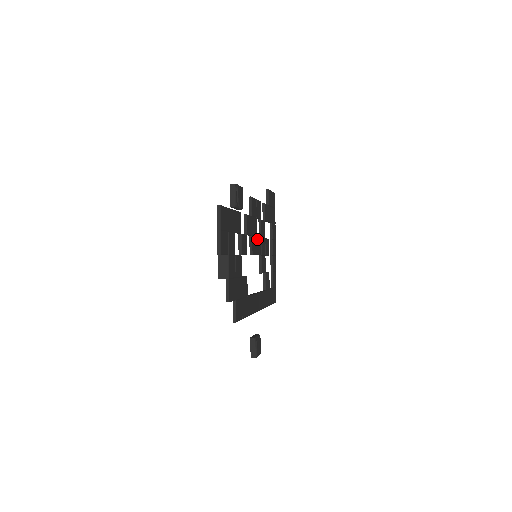
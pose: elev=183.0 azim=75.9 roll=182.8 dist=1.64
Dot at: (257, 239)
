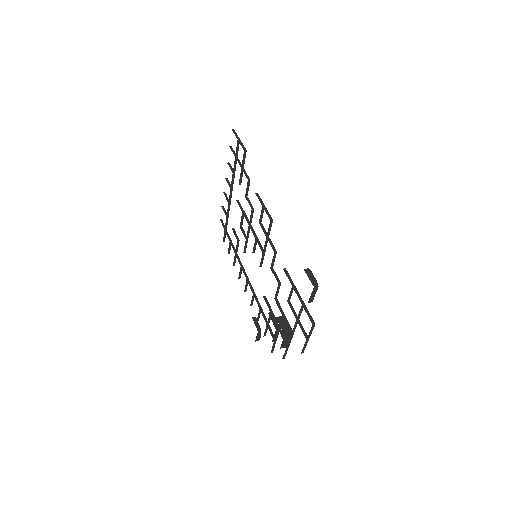
Dot at: (257, 239)
